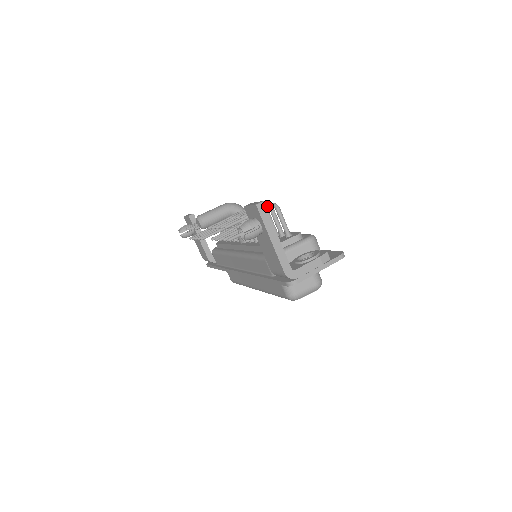
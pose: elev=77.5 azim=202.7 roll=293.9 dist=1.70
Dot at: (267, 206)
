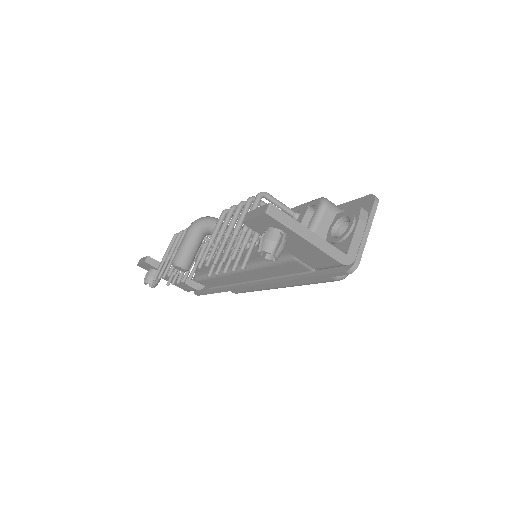
Dot at: (256, 202)
